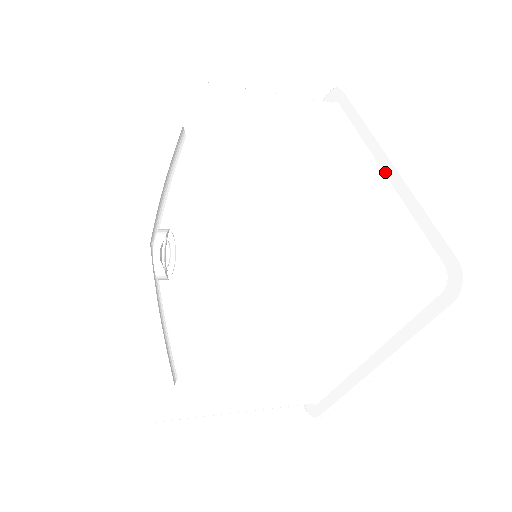
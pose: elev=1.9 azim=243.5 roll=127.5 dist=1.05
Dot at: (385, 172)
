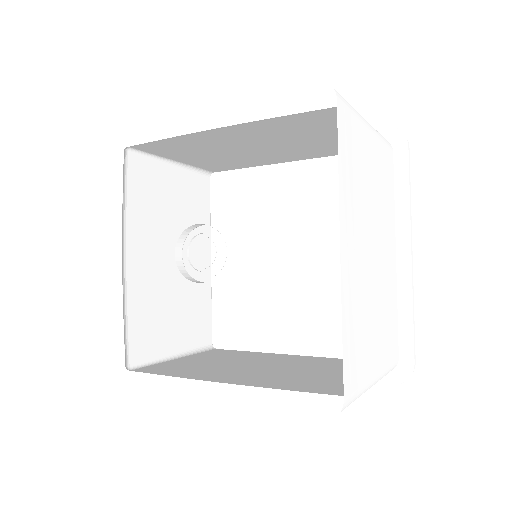
Dot at: occluded
